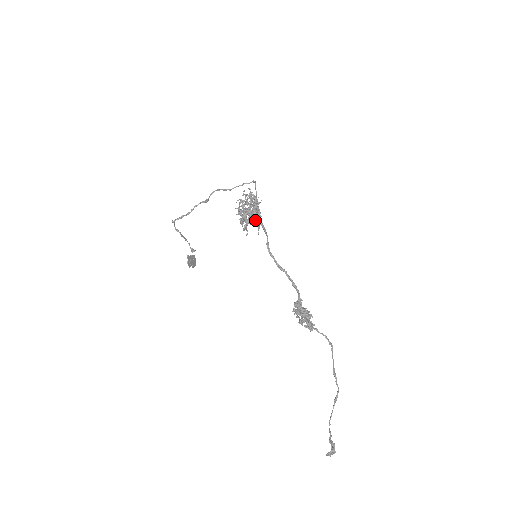
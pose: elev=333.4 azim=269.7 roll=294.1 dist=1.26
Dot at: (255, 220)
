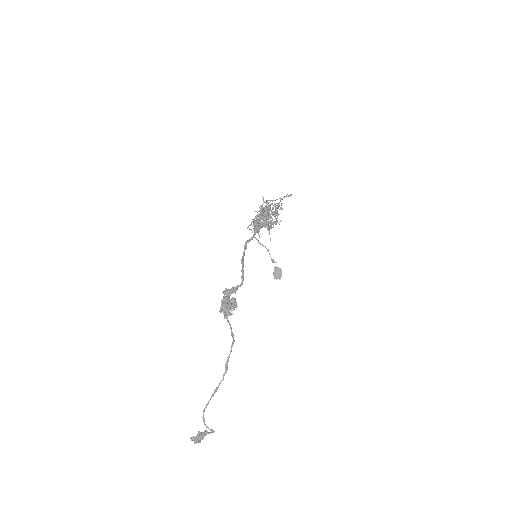
Dot at: (257, 222)
